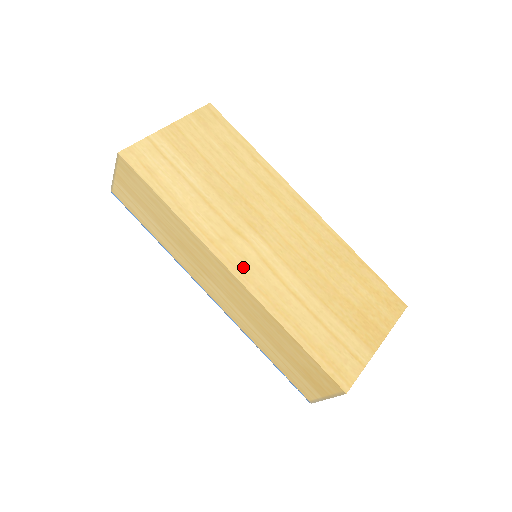
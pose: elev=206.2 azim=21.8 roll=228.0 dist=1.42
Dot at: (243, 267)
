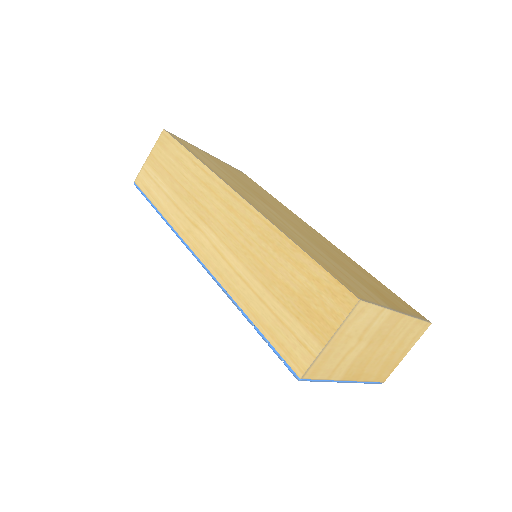
Dot at: (249, 200)
